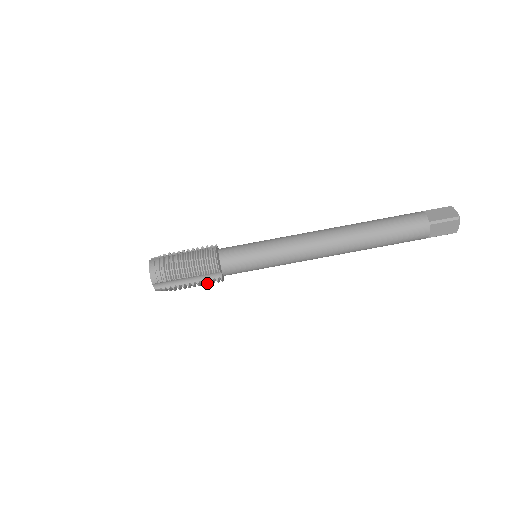
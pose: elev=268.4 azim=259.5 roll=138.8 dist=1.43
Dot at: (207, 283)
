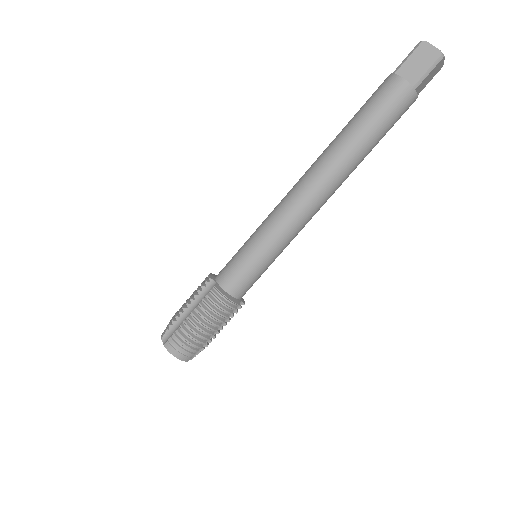
Dot at: occluded
